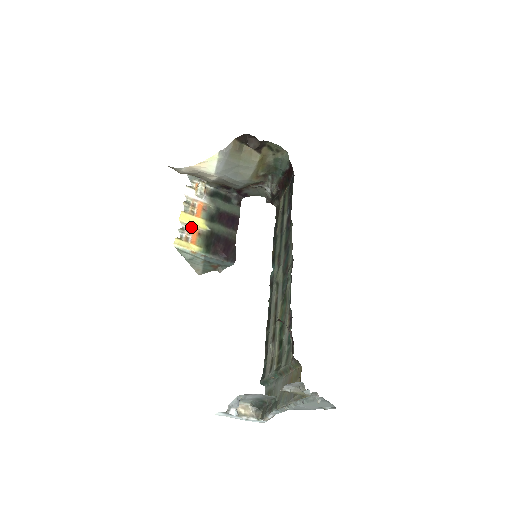
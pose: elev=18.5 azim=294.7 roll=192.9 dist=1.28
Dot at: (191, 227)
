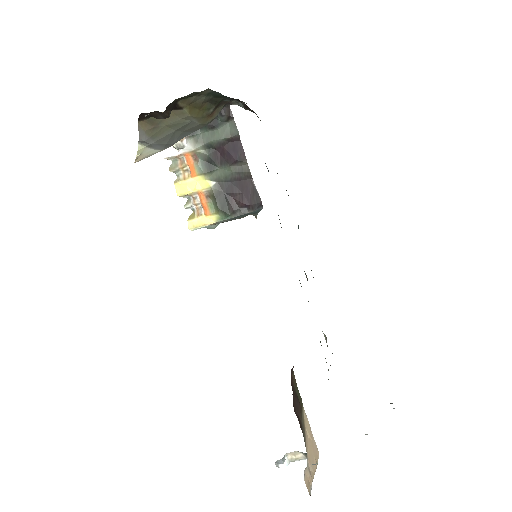
Dot at: (195, 194)
